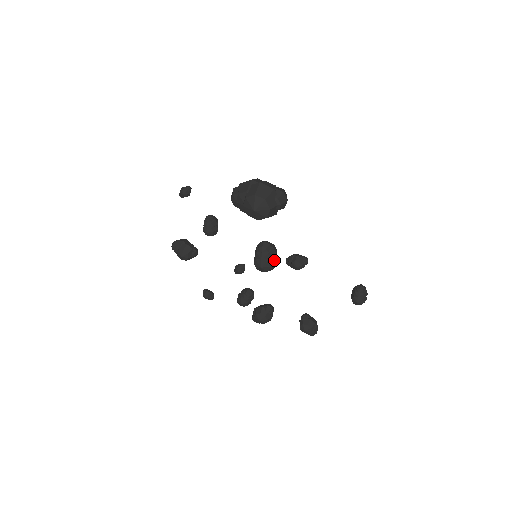
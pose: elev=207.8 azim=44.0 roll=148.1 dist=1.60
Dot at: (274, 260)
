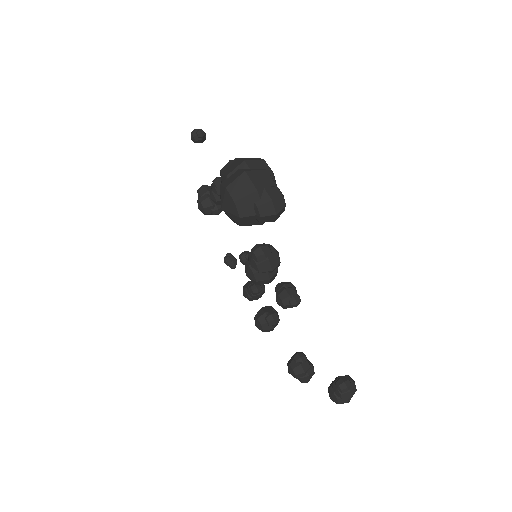
Dot at: (266, 275)
